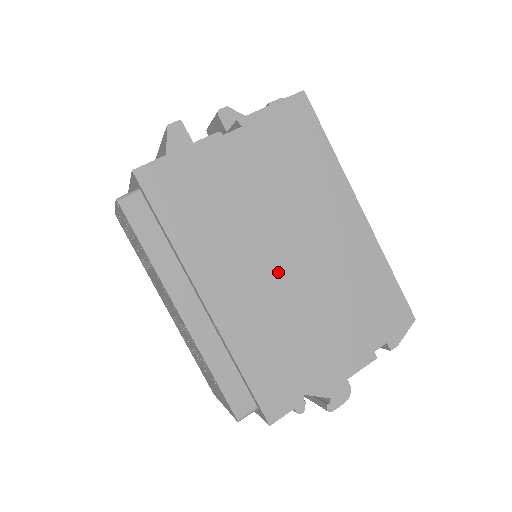
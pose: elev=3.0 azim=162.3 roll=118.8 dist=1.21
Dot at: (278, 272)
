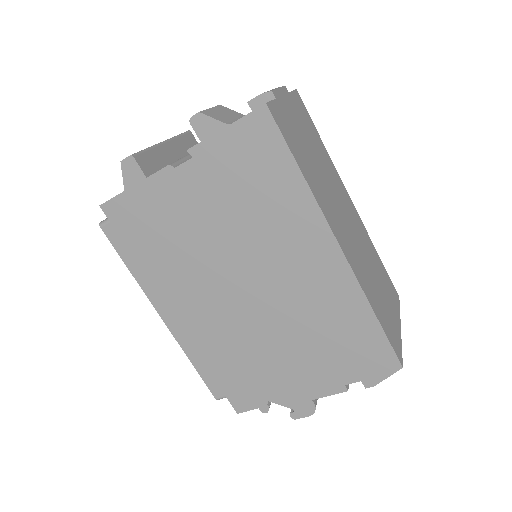
Dot at: (240, 302)
